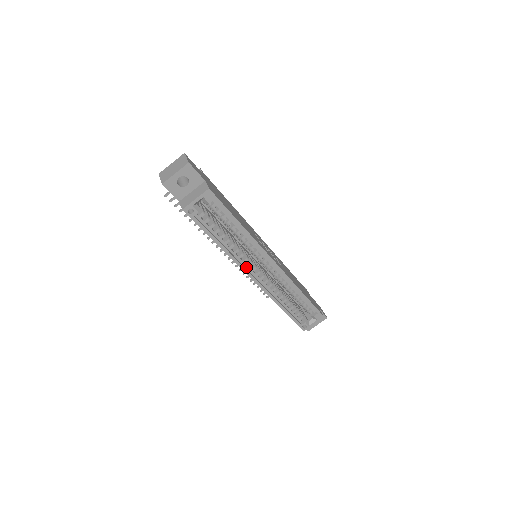
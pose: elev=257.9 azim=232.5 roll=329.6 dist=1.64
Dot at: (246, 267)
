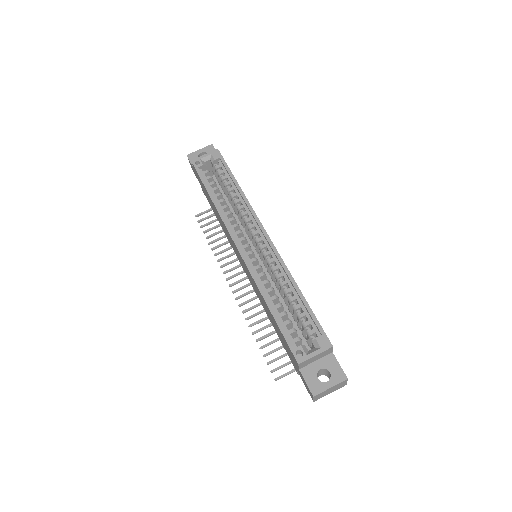
Dot at: (234, 234)
